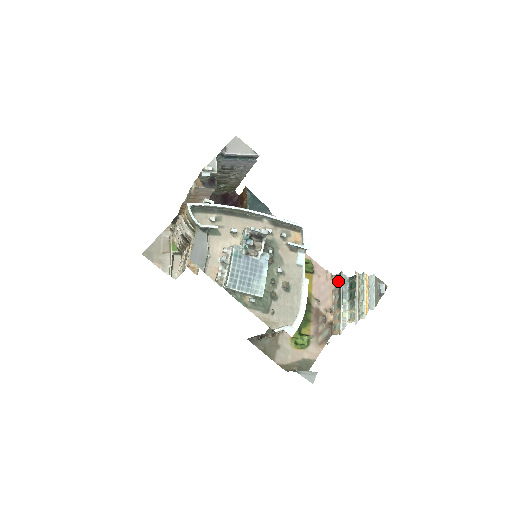
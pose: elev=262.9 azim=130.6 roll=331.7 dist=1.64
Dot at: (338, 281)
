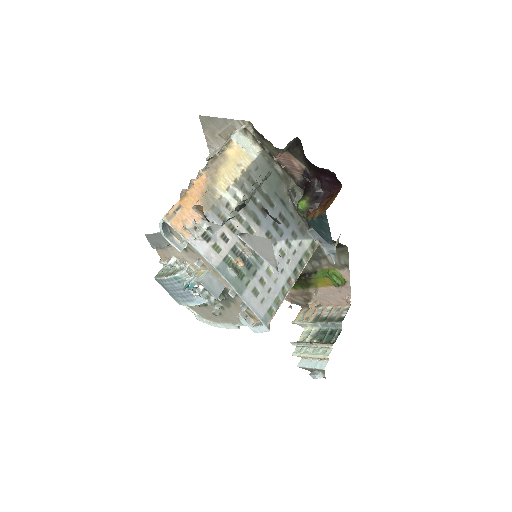
Dot at: (338, 316)
